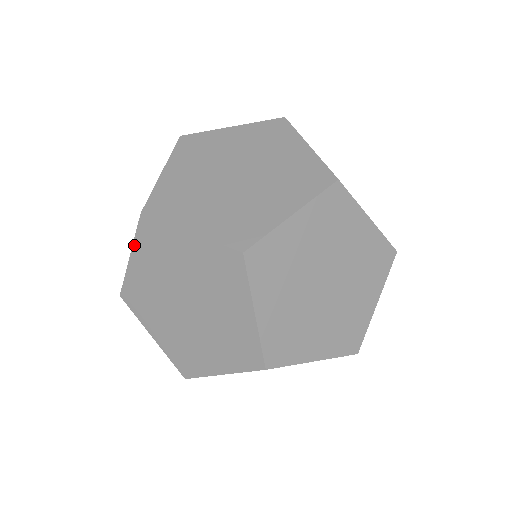
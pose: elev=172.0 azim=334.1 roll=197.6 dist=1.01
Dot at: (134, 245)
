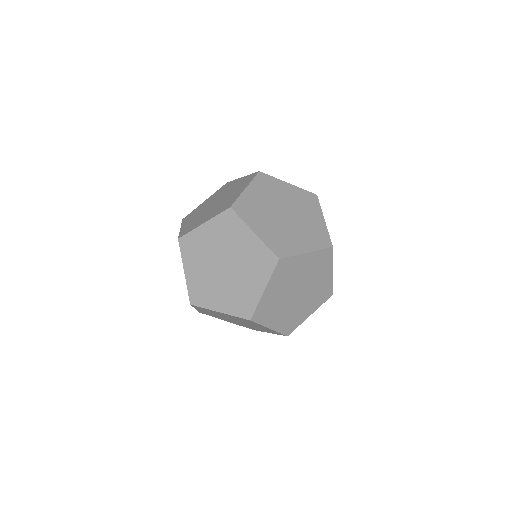
Dot at: (195, 308)
